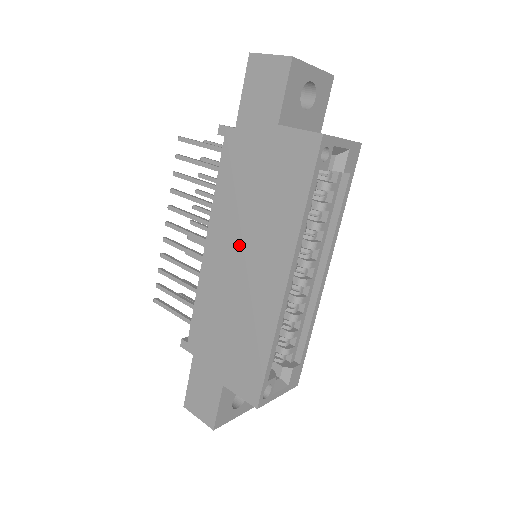
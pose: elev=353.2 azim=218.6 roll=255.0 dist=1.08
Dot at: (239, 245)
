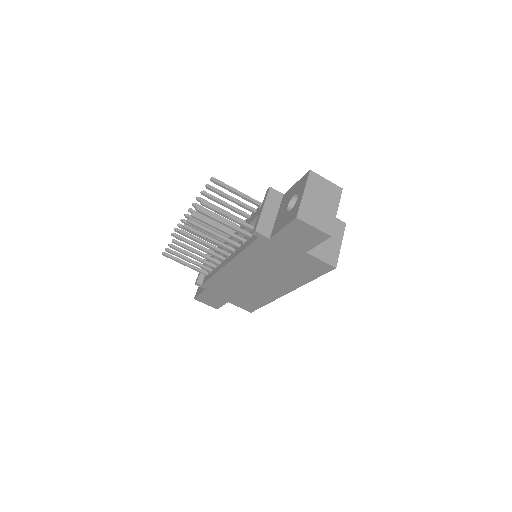
Dot at: (256, 274)
